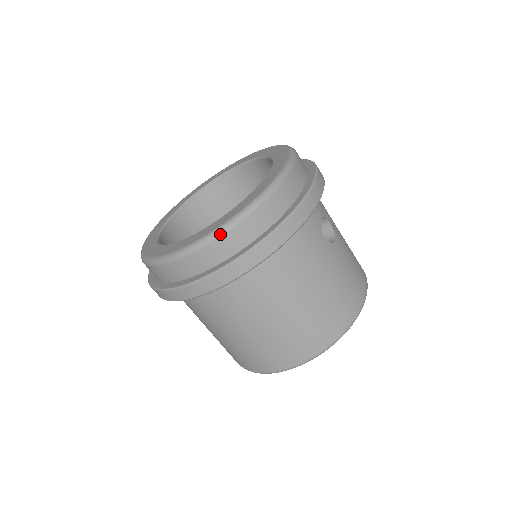
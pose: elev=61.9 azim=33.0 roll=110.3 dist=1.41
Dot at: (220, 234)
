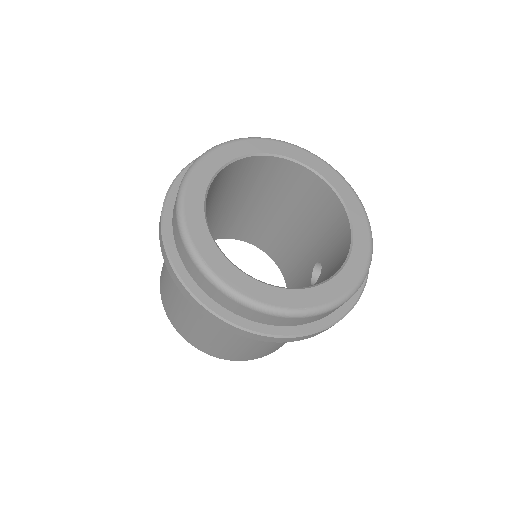
Dot at: (319, 314)
